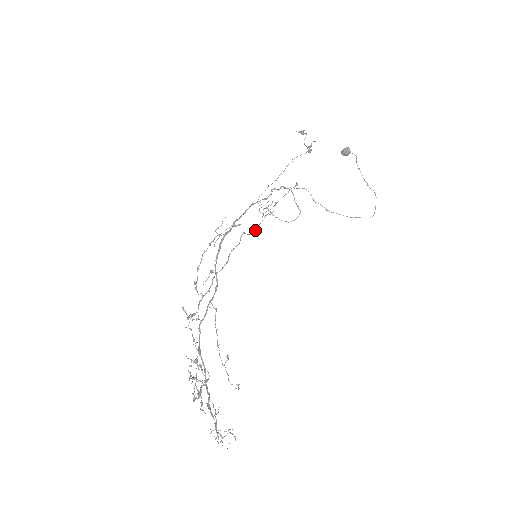
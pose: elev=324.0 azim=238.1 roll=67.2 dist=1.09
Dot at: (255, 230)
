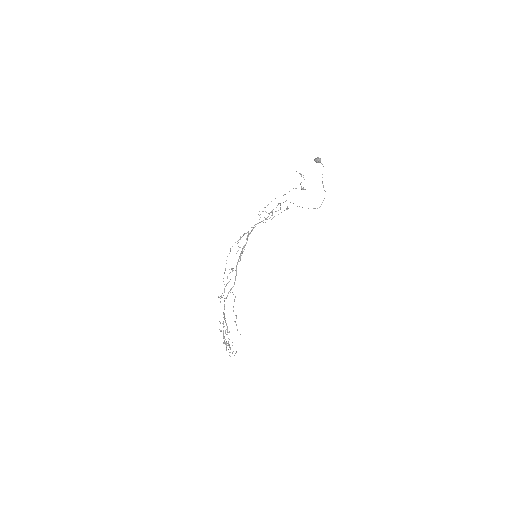
Dot at: occluded
